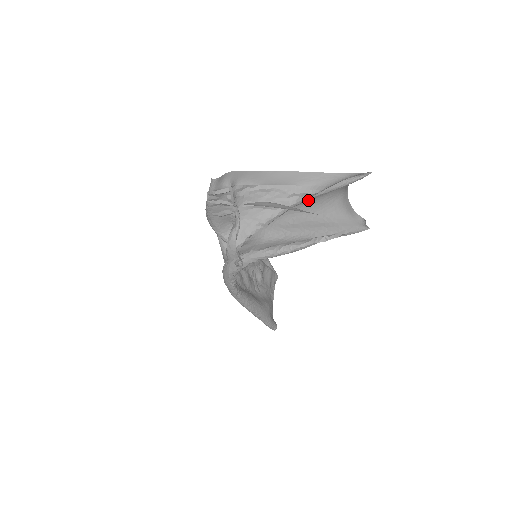
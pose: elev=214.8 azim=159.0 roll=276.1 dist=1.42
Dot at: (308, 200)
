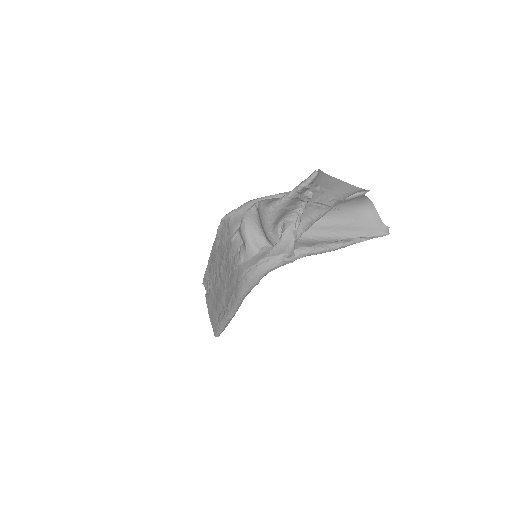
Dot at: occluded
